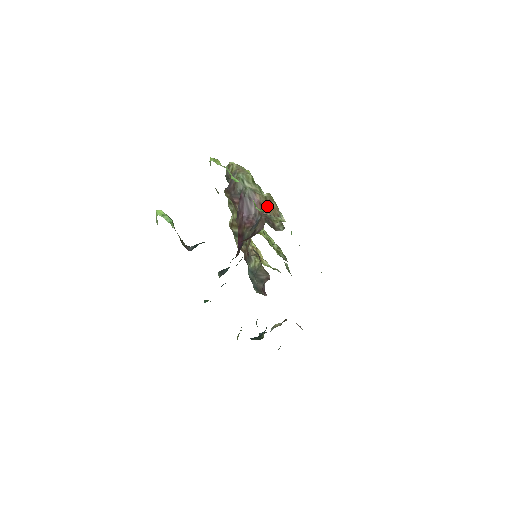
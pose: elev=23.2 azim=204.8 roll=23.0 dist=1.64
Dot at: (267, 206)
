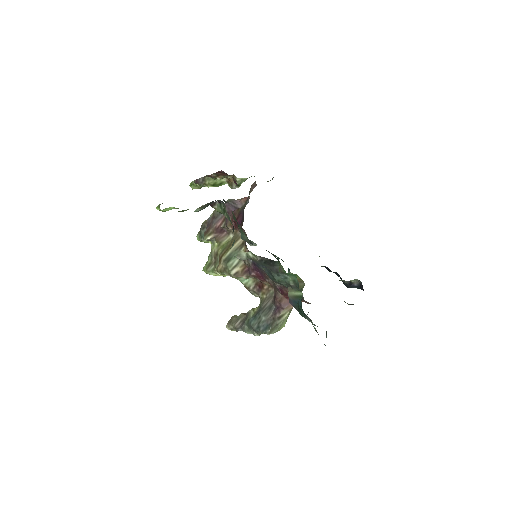
Dot at: occluded
